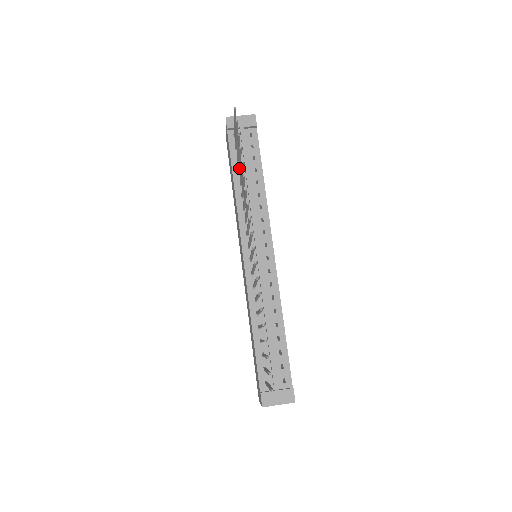
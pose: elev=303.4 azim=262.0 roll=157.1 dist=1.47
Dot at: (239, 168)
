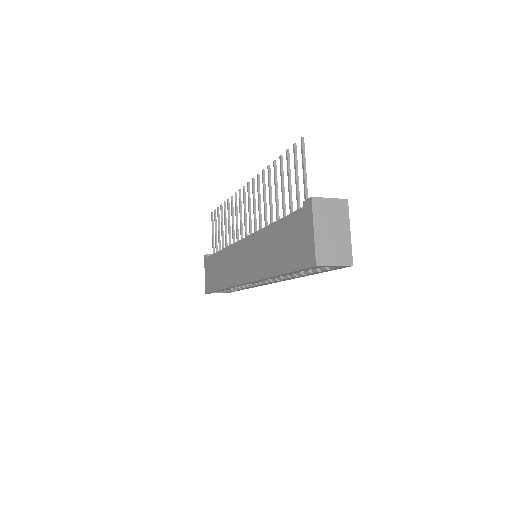
Dot at: (222, 242)
